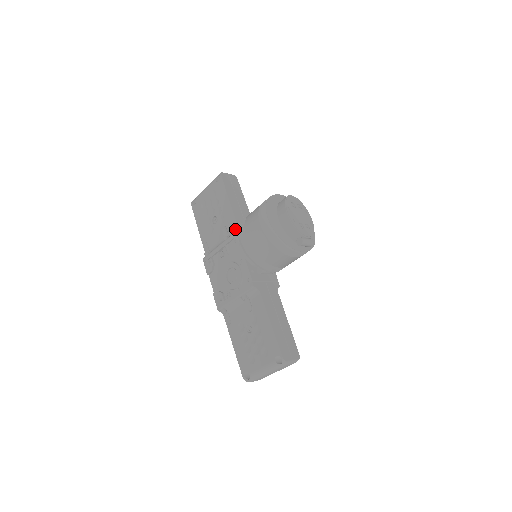
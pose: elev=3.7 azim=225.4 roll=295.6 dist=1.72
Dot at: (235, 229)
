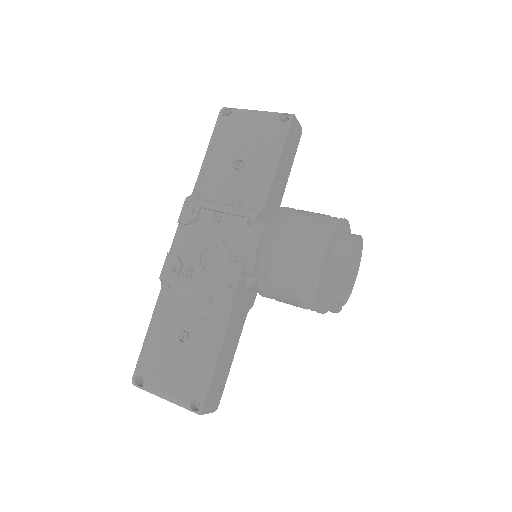
Dot at: (259, 205)
